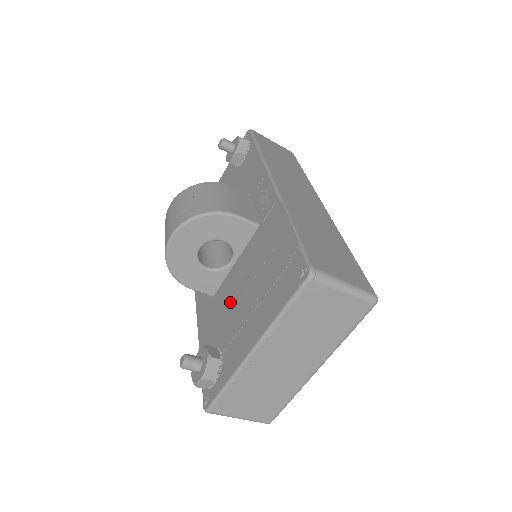
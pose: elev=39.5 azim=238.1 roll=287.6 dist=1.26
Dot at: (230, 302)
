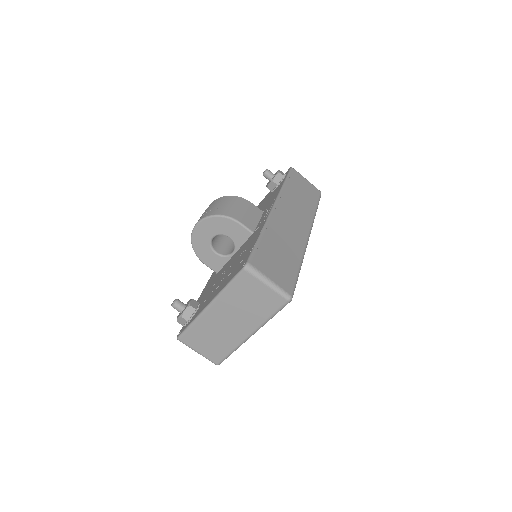
Dot at: (218, 277)
